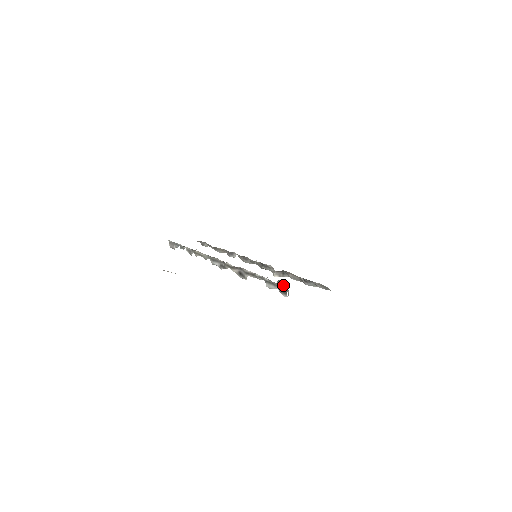
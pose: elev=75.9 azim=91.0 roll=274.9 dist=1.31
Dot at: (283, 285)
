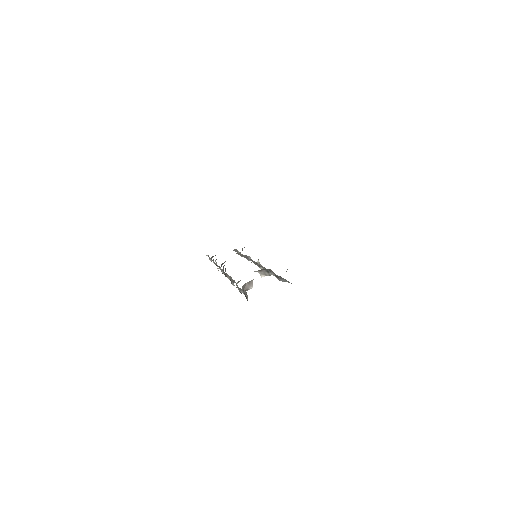
Dot at: occluded
